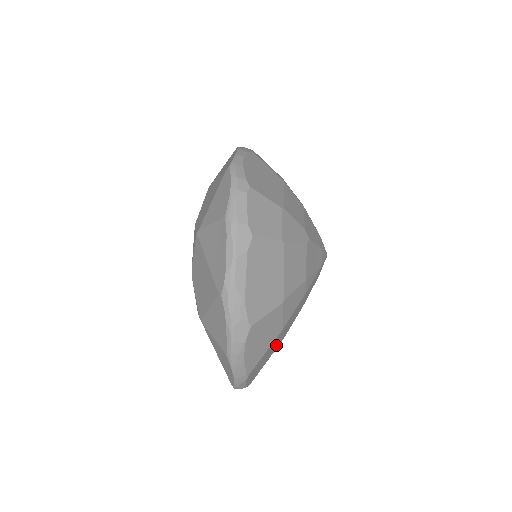
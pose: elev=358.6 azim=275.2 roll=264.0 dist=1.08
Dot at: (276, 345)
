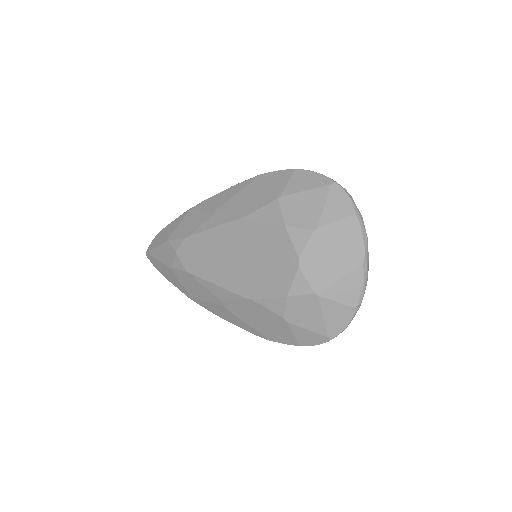
Dot at: occluded
